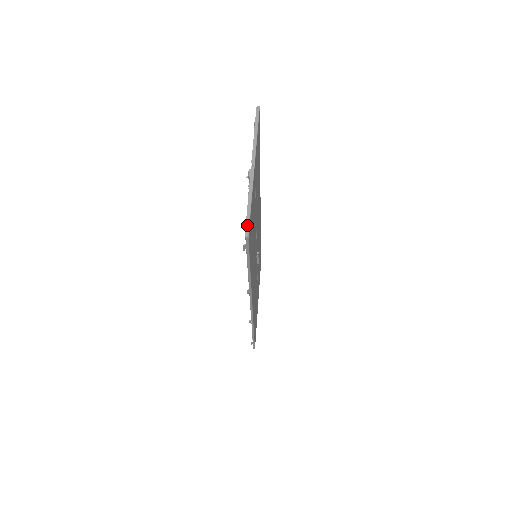
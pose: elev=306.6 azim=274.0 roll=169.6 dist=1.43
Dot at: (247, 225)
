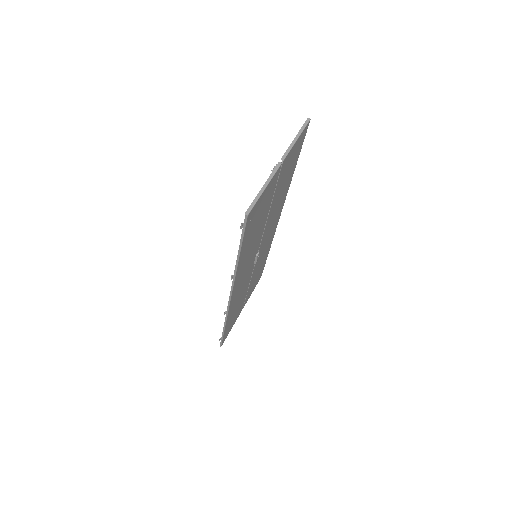
Dot at: (252, 205)
